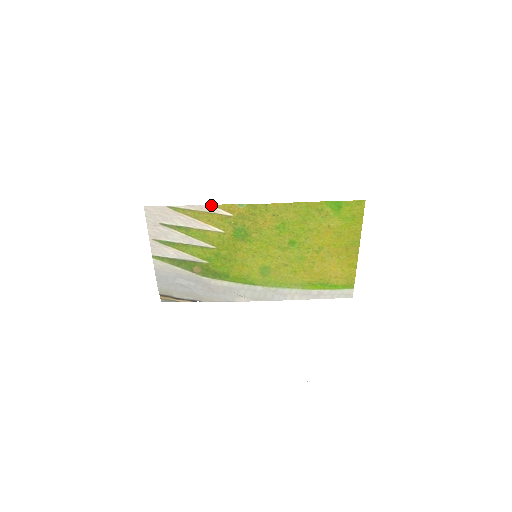
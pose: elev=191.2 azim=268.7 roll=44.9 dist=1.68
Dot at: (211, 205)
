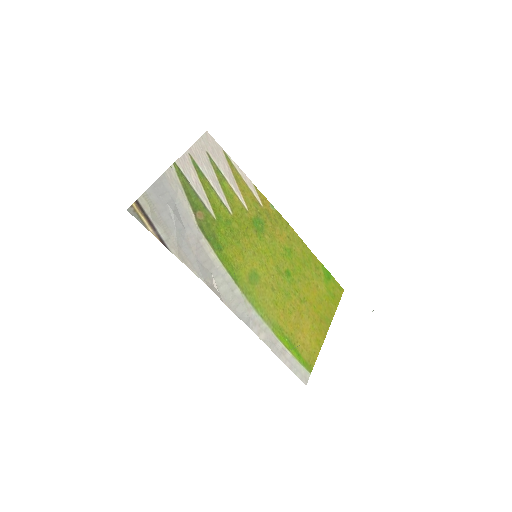
Dot at: (253, 184)
